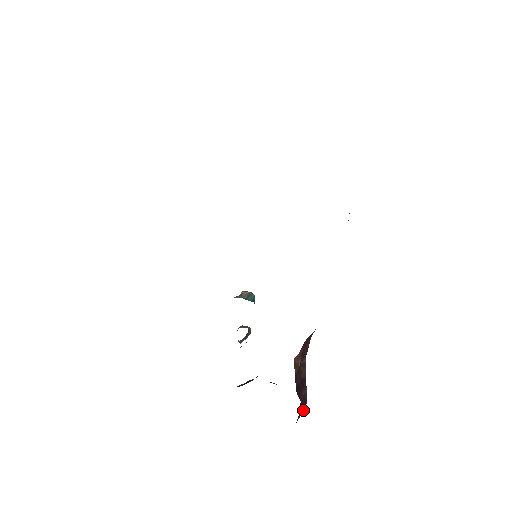
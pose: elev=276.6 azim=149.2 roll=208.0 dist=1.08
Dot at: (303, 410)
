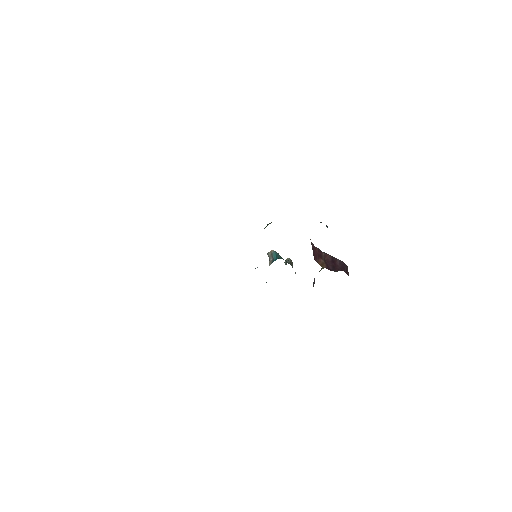
Dot at: (346, 266)
